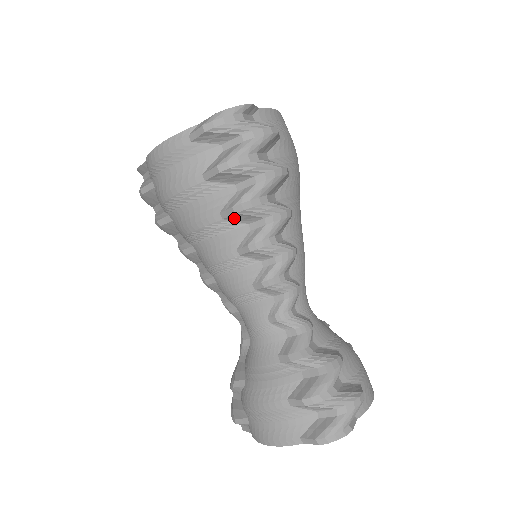
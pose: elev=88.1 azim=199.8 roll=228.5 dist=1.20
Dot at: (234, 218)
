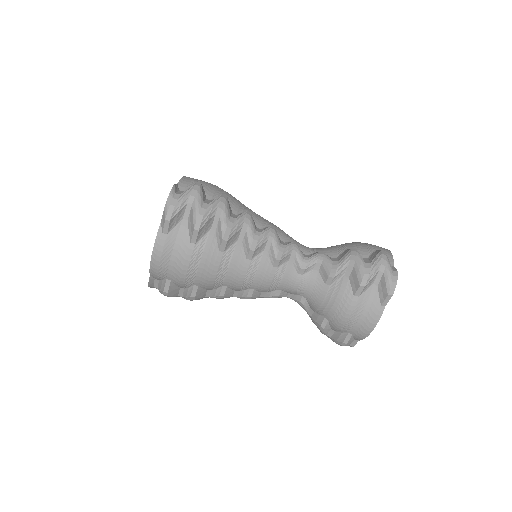
Dot at: (228, 245)
